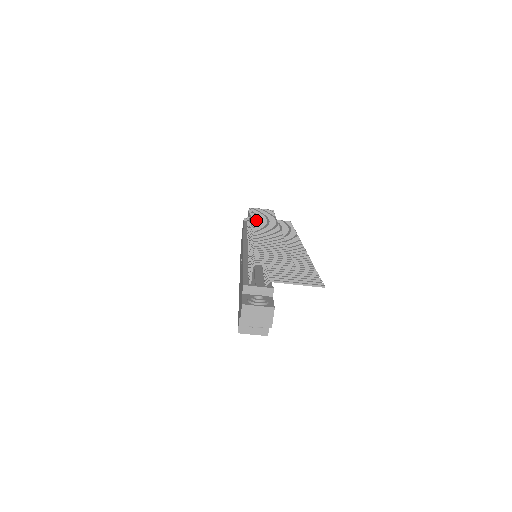
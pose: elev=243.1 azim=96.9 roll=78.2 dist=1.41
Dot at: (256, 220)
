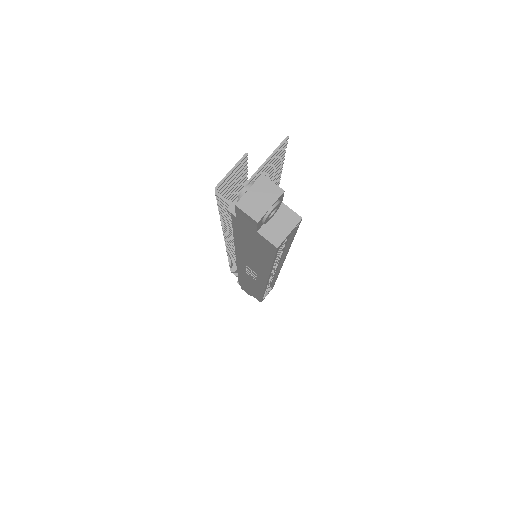
Dot at: occluded
